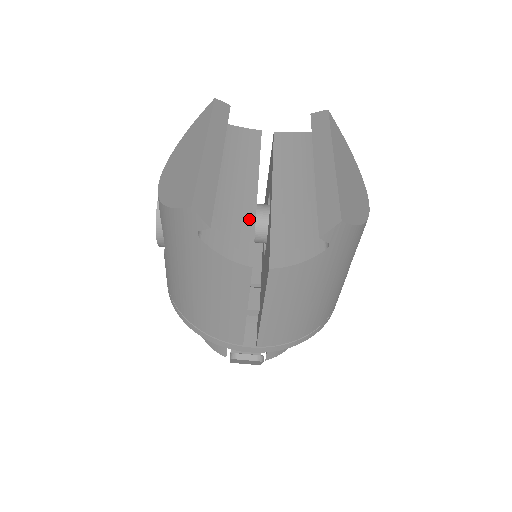
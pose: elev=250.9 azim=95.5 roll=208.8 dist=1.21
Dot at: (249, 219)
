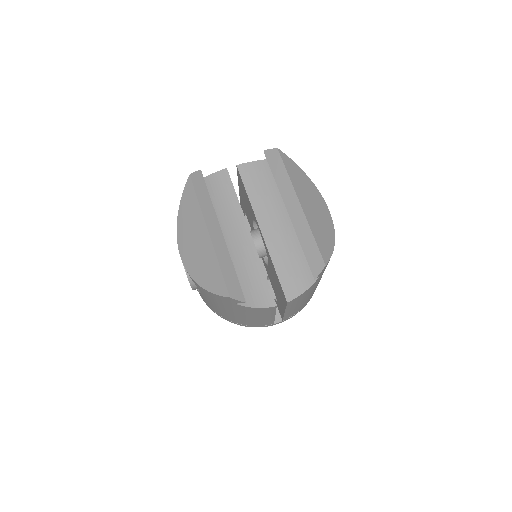
Dot at: (257, 266)
